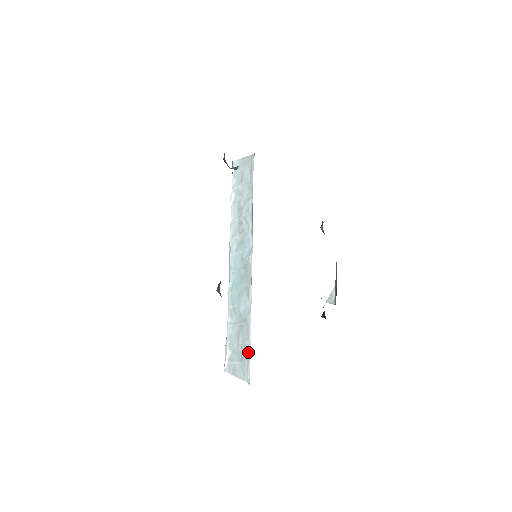
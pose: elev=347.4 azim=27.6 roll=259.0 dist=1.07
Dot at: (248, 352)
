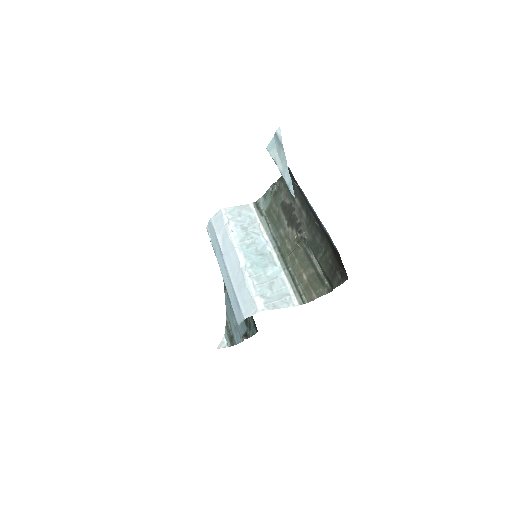
Dot at: (288, 291)
